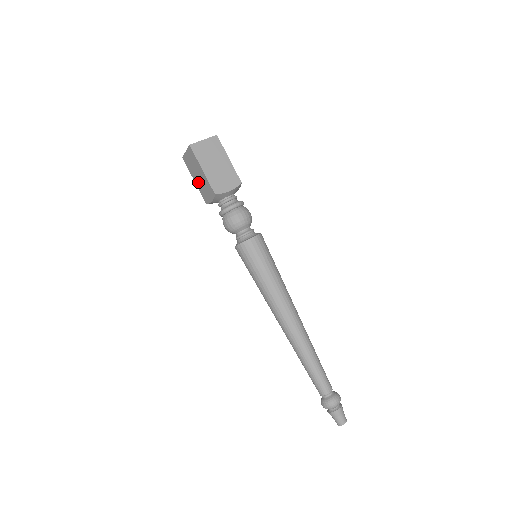
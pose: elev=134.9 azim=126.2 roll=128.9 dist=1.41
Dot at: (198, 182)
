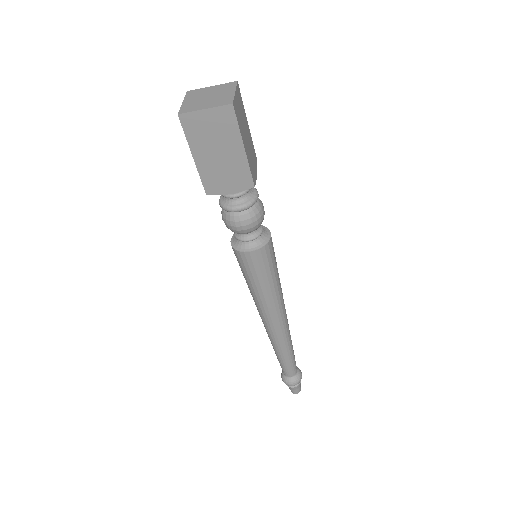
Dot at: (208, 161)
